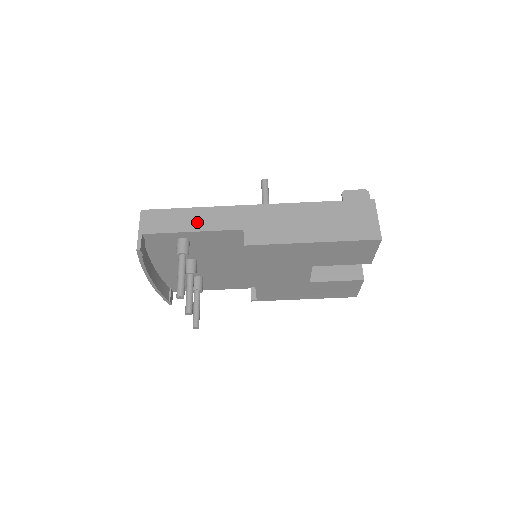
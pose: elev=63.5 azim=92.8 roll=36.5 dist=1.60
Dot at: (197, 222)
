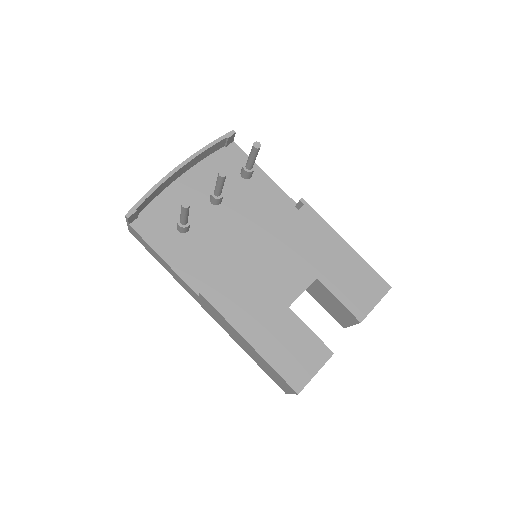
Dot at: occluded
